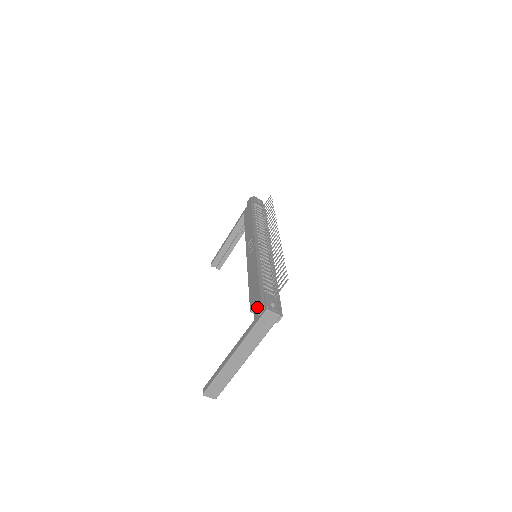
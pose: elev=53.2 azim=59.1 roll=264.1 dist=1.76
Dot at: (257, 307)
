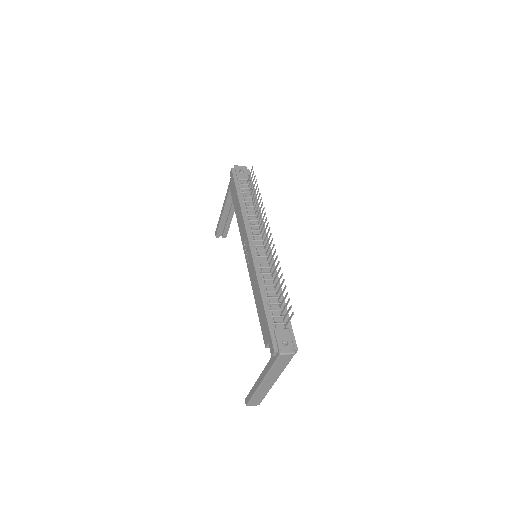
Dot at: (270, 348)
